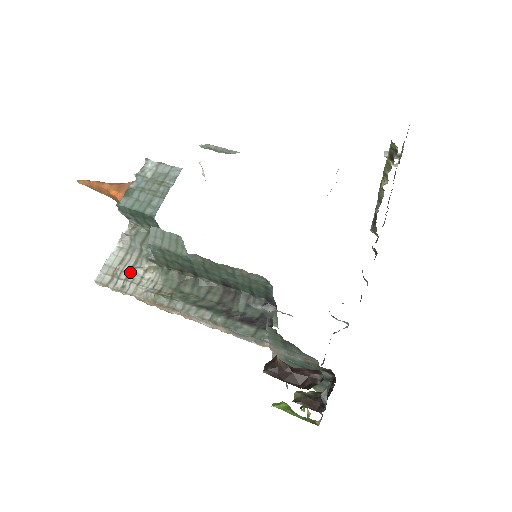
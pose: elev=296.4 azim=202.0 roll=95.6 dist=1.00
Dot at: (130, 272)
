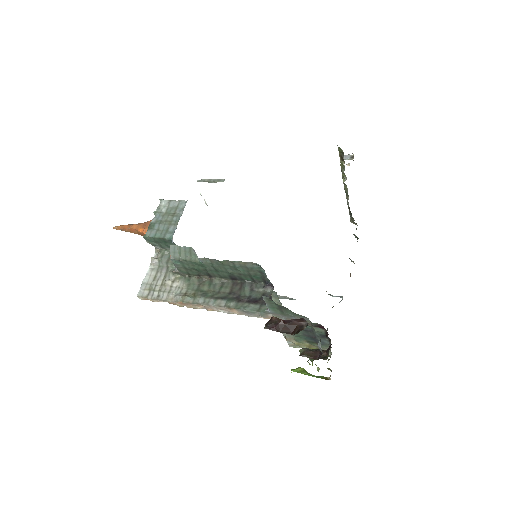
Dot at: (162, 285)
